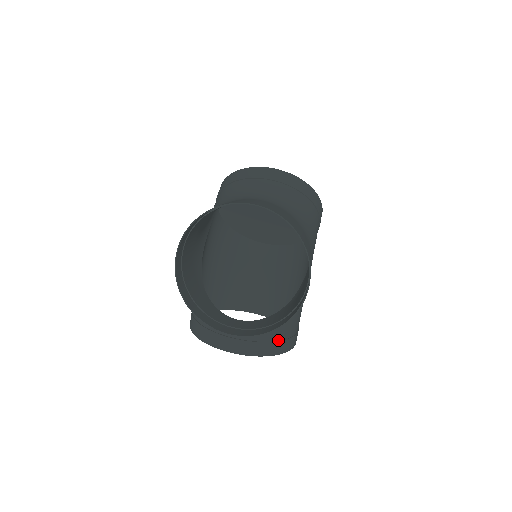
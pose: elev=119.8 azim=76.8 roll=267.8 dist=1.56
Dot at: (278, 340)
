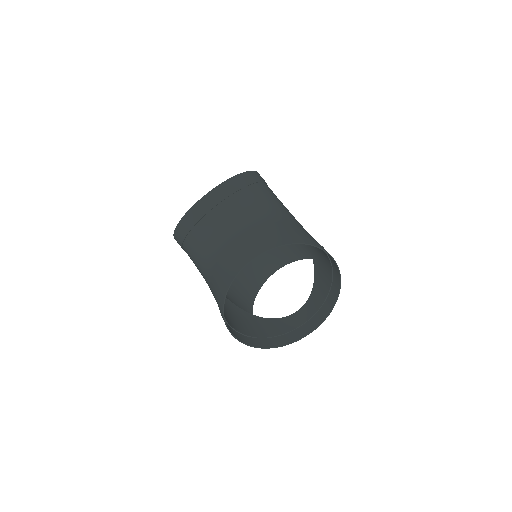
Dot at: occluded
